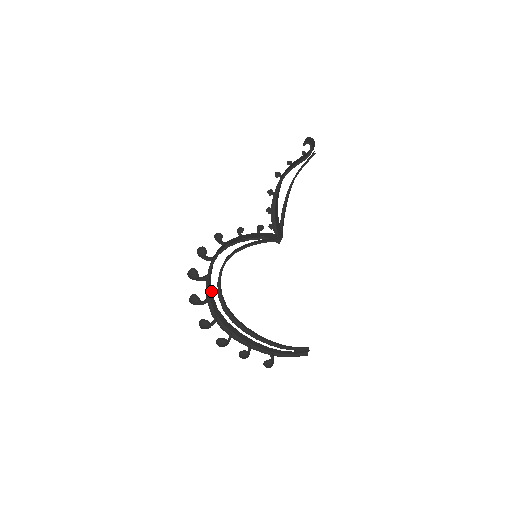
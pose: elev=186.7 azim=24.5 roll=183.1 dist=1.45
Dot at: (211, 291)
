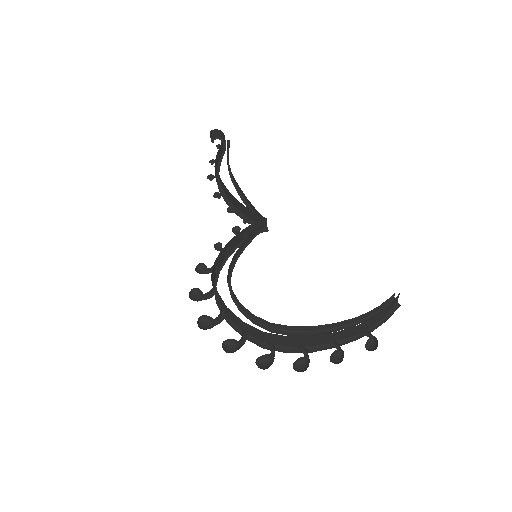
Dot at: (240, 322)
